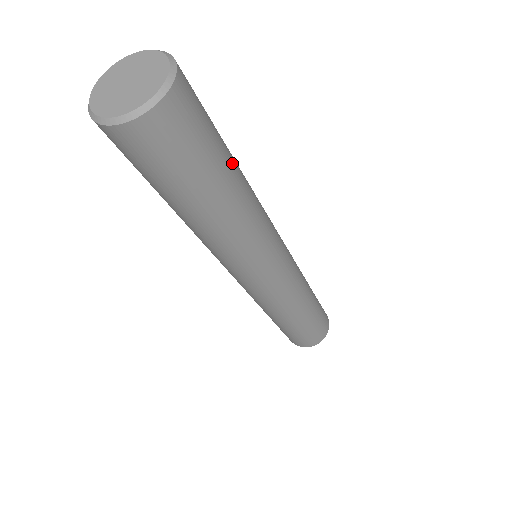
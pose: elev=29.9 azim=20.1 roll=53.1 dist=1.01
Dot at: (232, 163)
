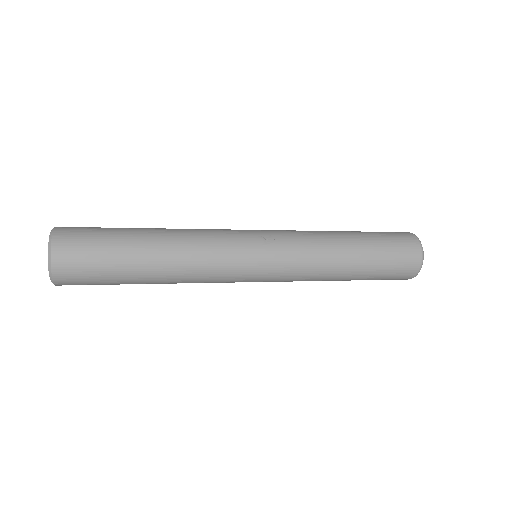
Dot at: (138, 257)
